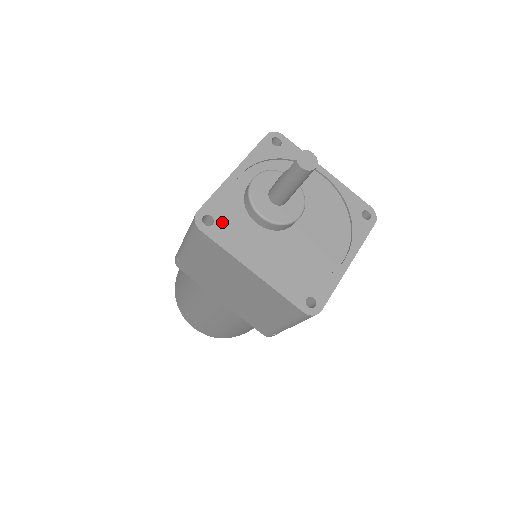
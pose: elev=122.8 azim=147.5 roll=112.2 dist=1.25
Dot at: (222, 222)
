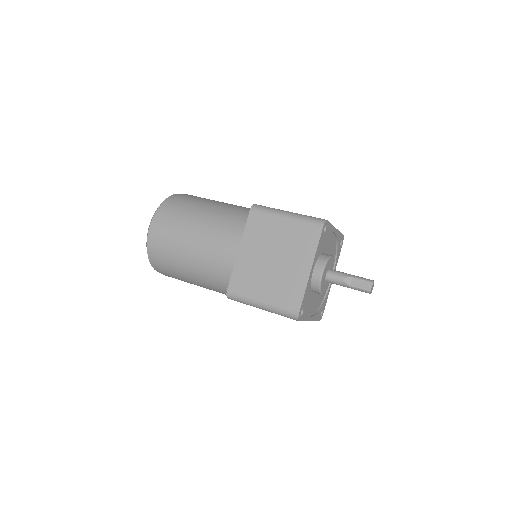
Dot at: (305, 307)
